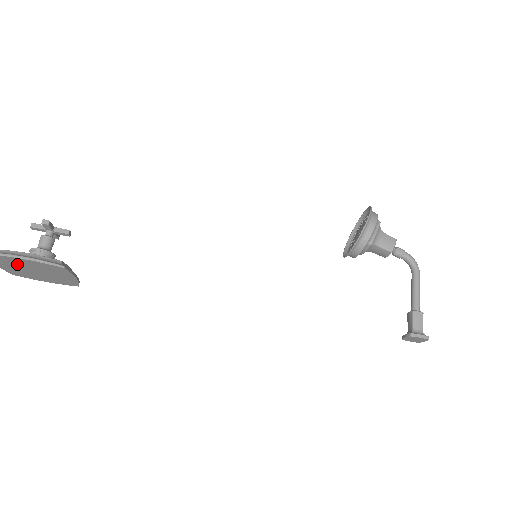
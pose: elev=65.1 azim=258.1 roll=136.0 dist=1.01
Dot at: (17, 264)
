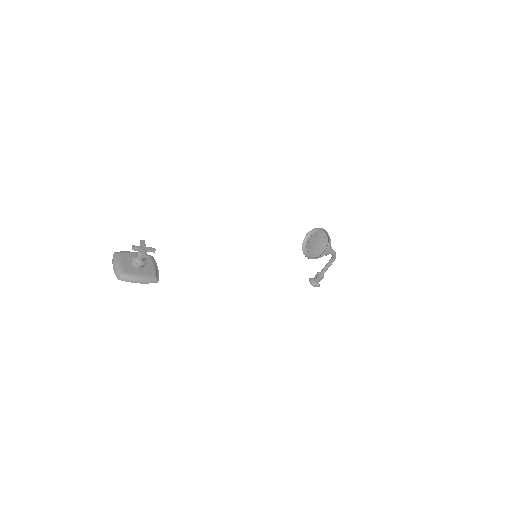
Dot at: occluded
